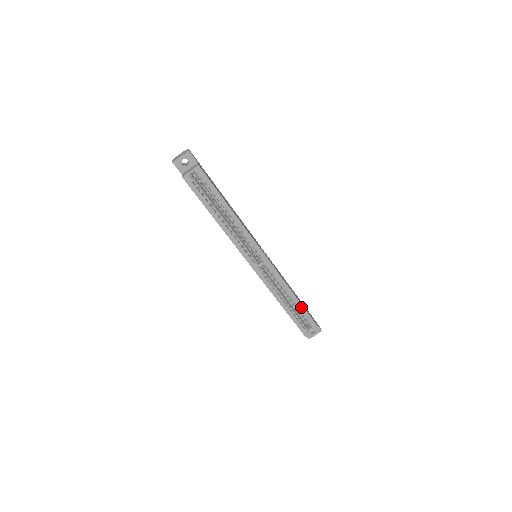
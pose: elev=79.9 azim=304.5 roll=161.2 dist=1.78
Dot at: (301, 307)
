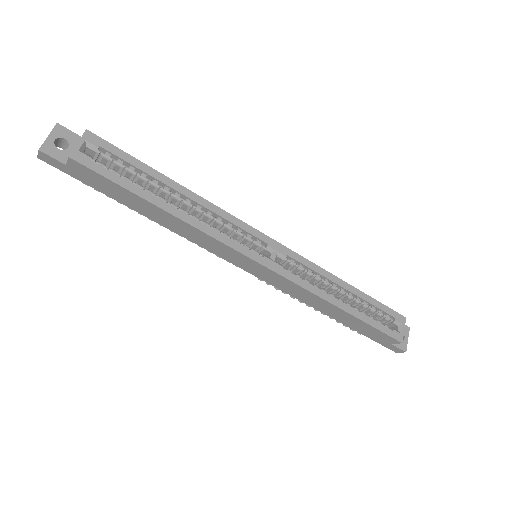
Dot at: (365, 297)
